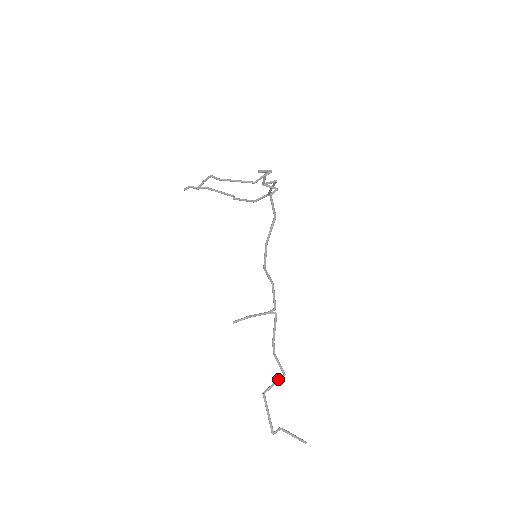
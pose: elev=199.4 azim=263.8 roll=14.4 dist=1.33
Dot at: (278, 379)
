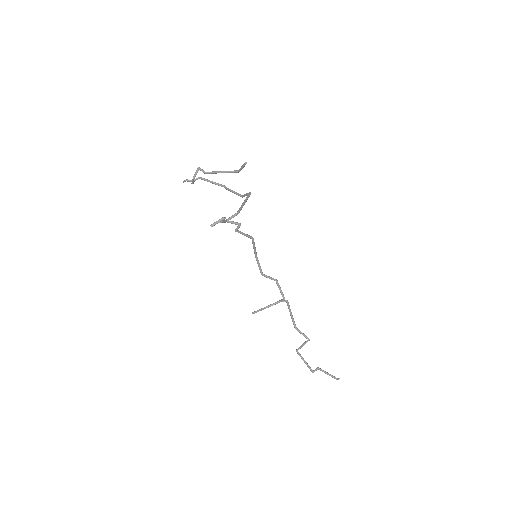
Dot at: (304, 343)
